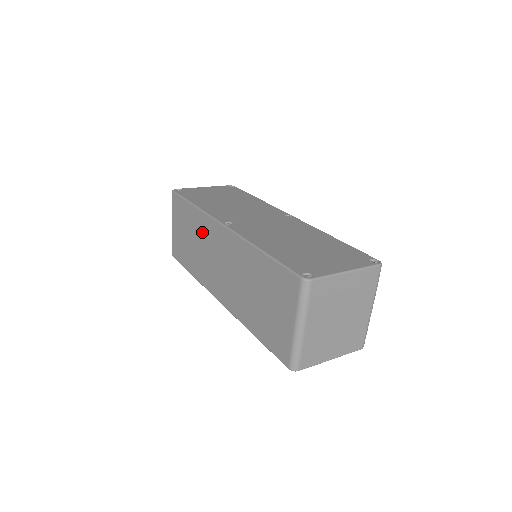
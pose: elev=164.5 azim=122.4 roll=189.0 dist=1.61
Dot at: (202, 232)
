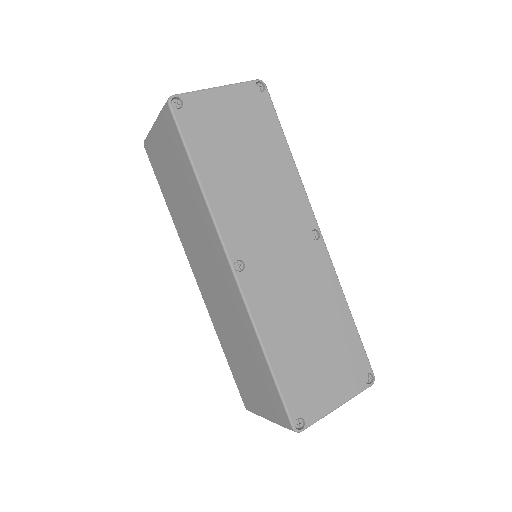
Dot at: (200, 220)
